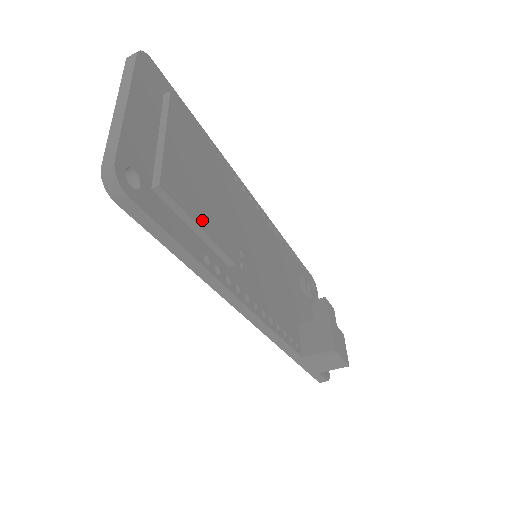
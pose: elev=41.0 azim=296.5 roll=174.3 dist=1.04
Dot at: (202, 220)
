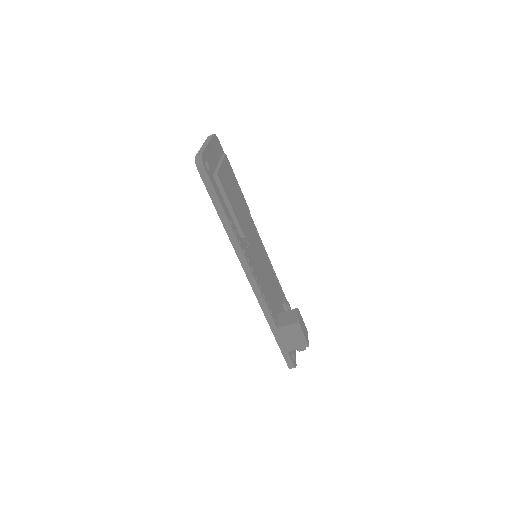
Dot at: (232, 204)
